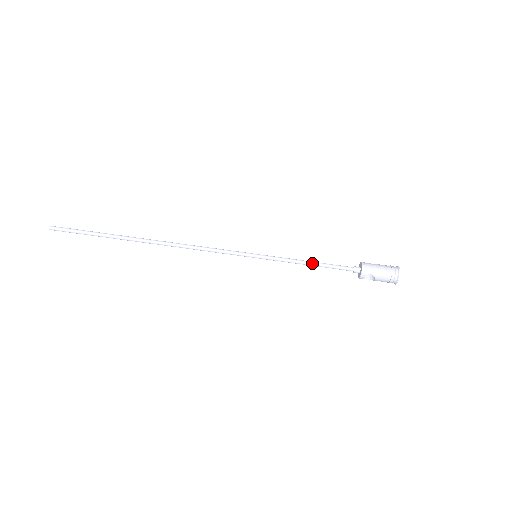
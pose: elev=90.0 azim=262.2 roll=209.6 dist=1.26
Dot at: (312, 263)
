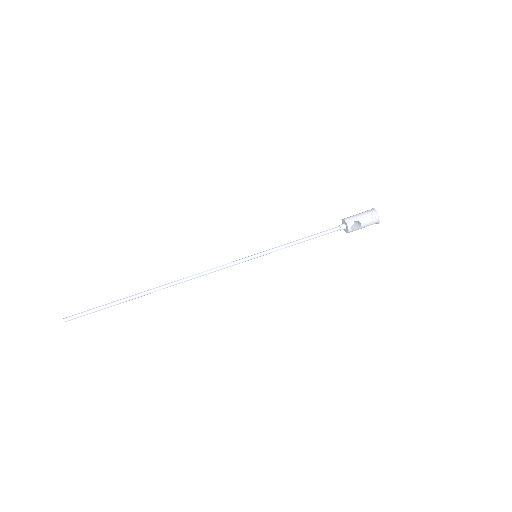
Dot at: (304, 238)
